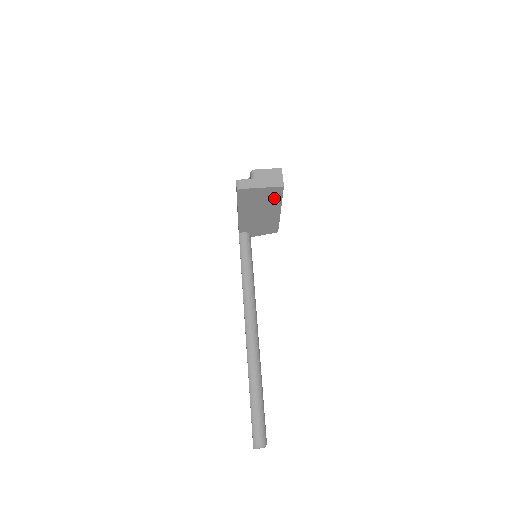
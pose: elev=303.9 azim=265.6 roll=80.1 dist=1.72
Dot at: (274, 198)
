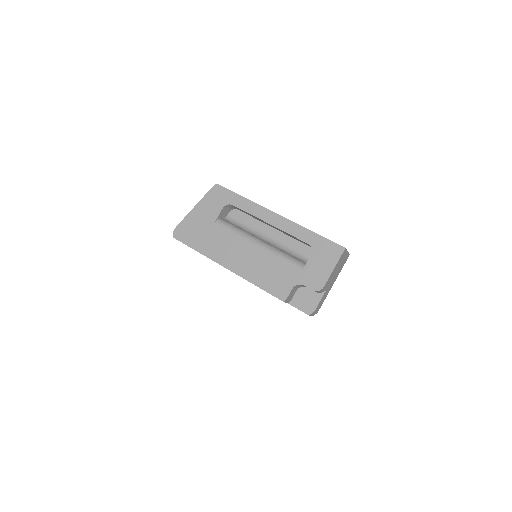
Dot at: occluded
